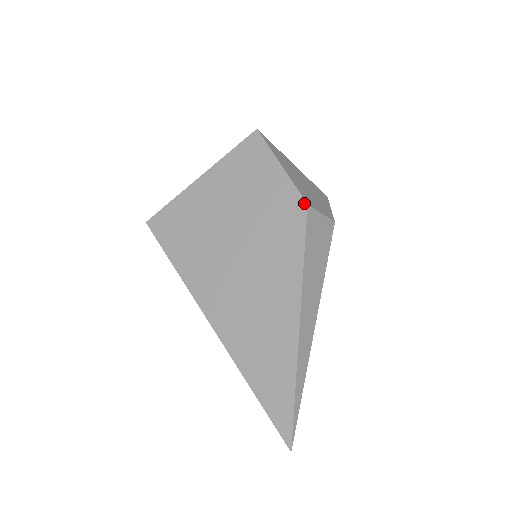
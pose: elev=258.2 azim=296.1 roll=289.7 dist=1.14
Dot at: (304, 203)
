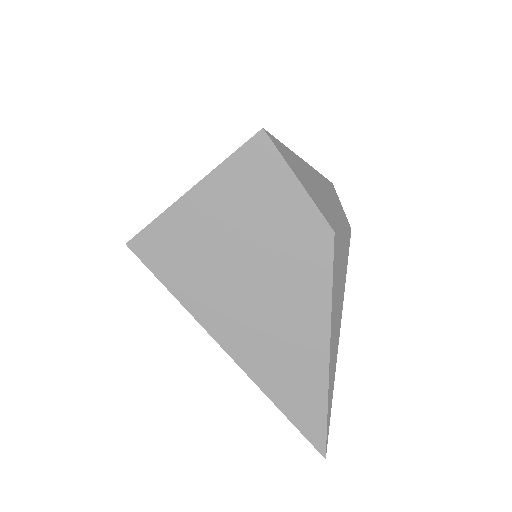
Dot at: (330, 231)
